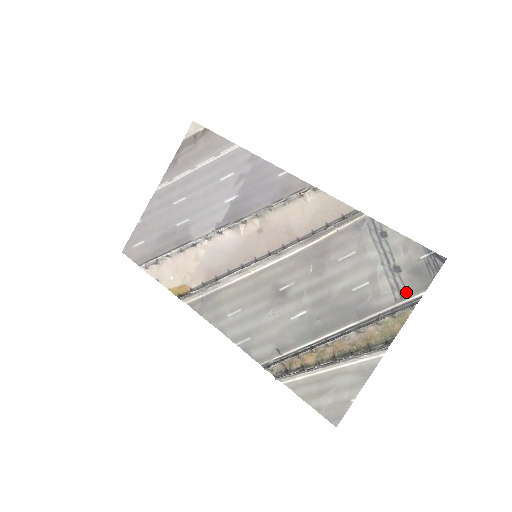
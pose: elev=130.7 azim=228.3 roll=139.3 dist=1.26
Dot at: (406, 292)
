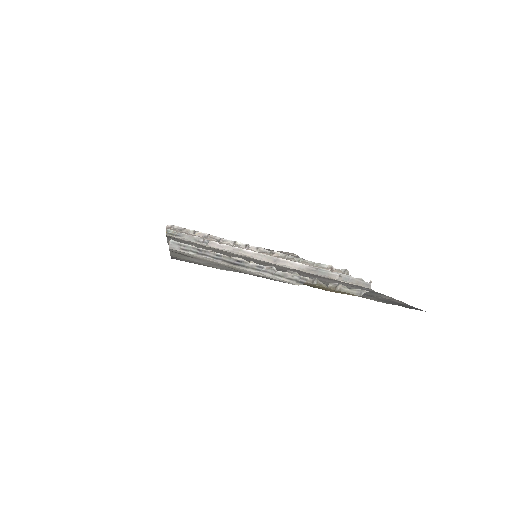
Dot at: (364, 297)
